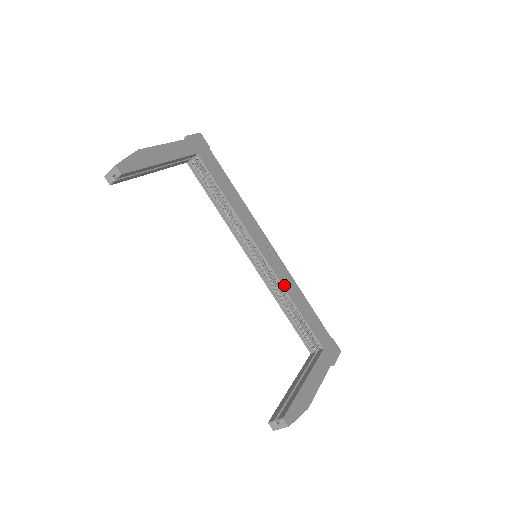
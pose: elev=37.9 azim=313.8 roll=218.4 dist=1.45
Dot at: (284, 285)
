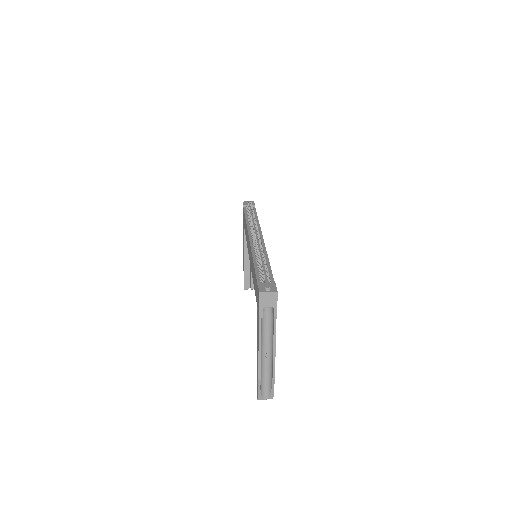
Dot at: occluded
